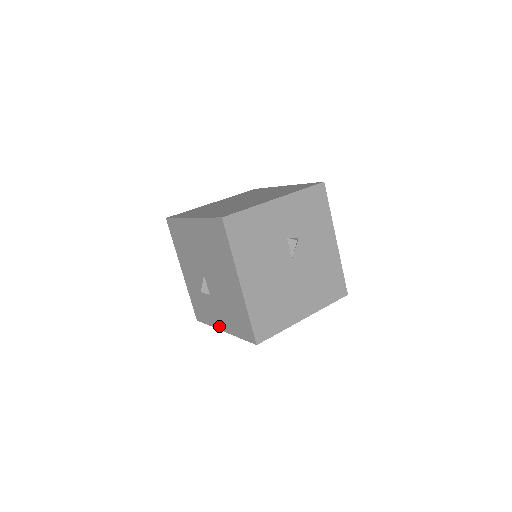
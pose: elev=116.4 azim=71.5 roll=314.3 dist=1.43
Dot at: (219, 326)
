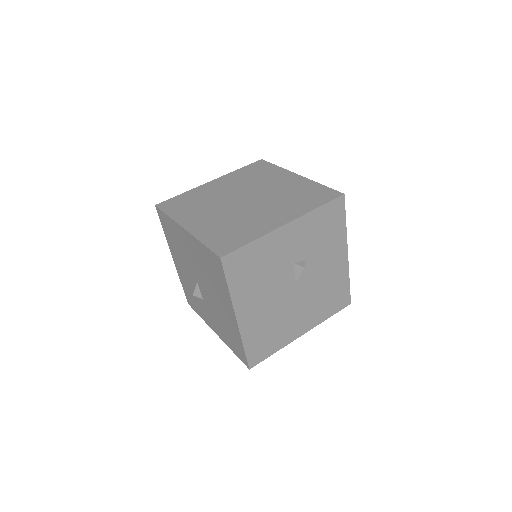
Dot at: (211, 326)
